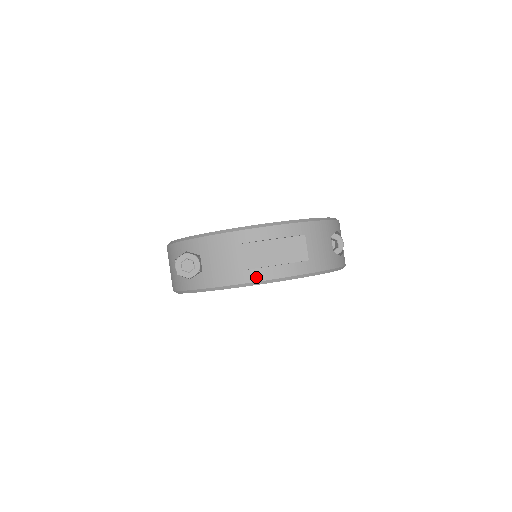
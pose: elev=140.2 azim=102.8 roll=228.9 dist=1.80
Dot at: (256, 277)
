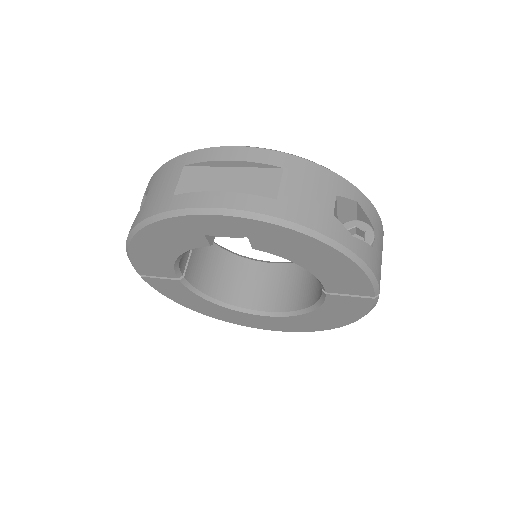
Dot at: (189, 202)
